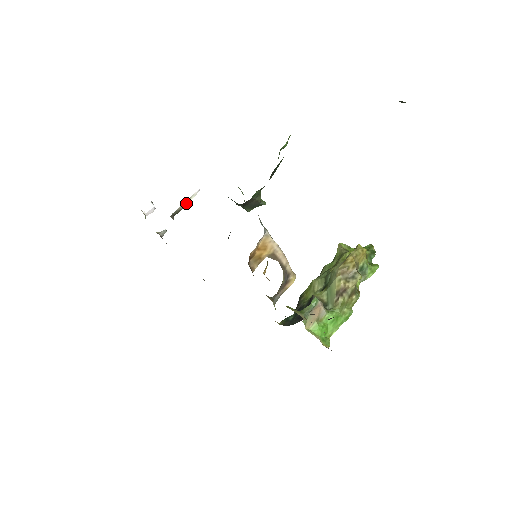
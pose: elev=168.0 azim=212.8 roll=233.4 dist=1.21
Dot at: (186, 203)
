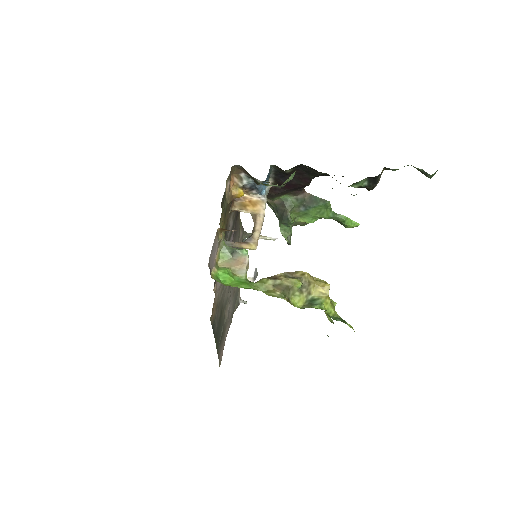
Dot at: (261, 237)
